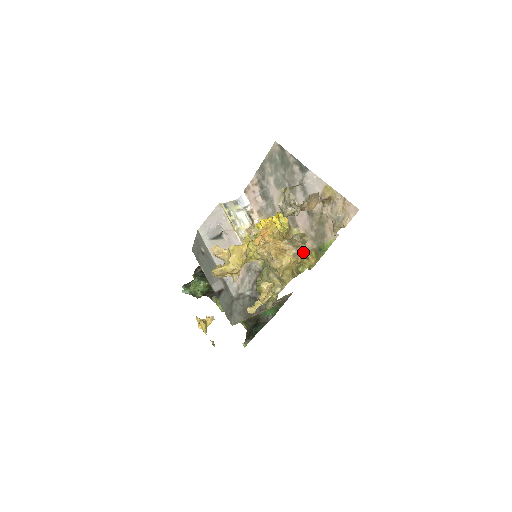
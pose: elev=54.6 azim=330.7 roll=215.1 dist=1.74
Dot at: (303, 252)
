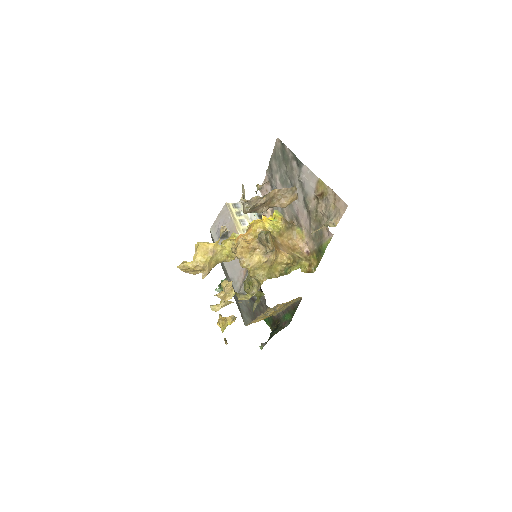
Dot at: (306, 253)
